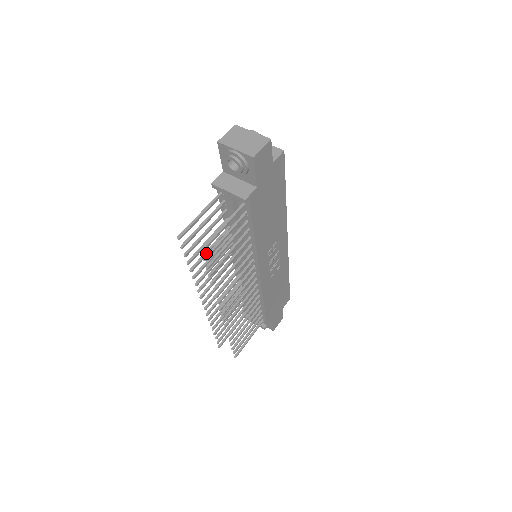
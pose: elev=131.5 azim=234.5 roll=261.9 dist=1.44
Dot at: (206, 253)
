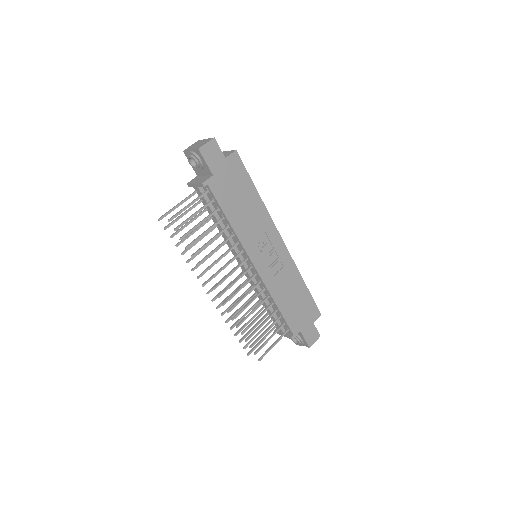
Dot at: (195, 242)
